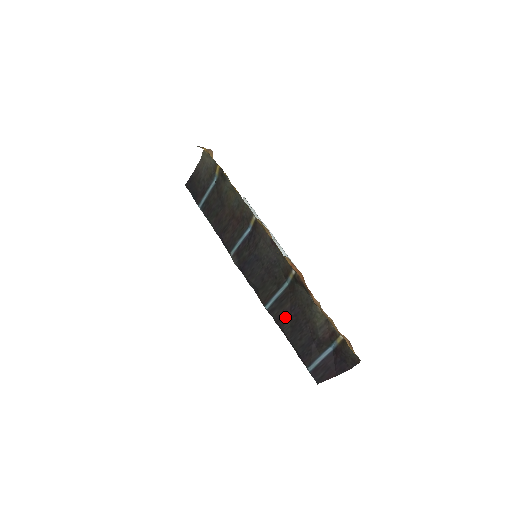
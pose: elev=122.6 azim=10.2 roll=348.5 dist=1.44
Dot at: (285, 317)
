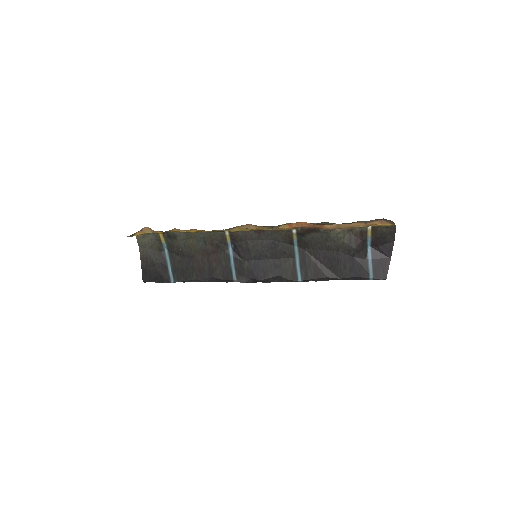
Dot at: (319, 268)
